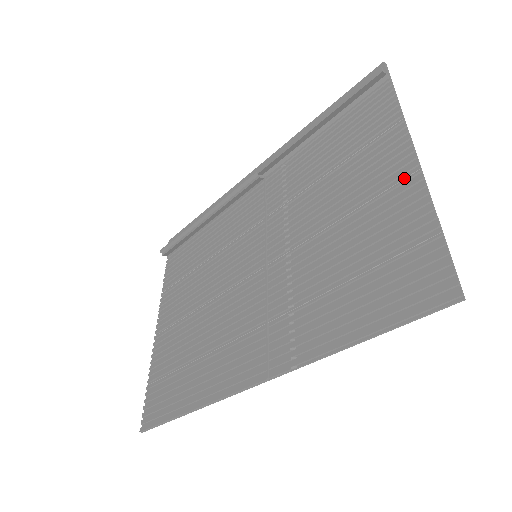
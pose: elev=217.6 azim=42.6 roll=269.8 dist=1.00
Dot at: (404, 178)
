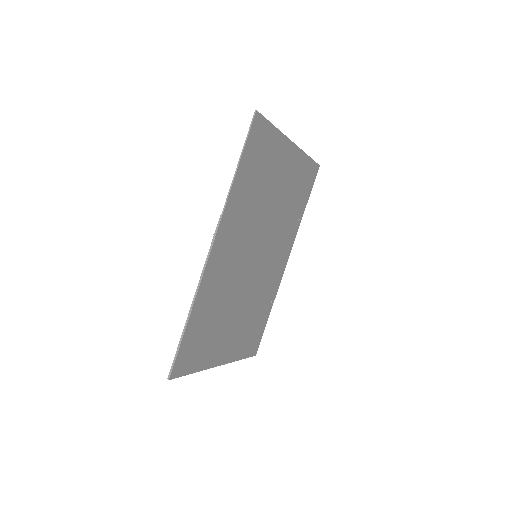
Dot at: (284, 147)
